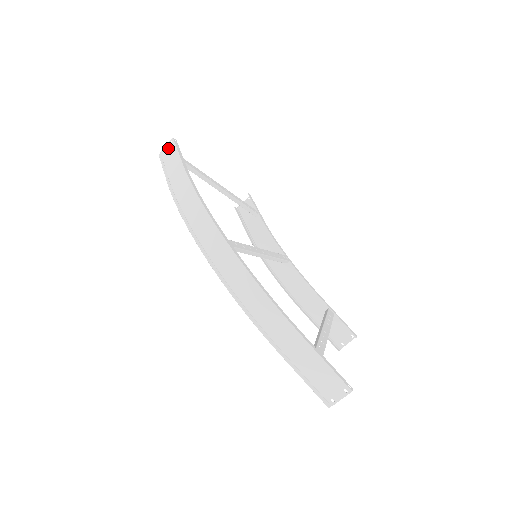
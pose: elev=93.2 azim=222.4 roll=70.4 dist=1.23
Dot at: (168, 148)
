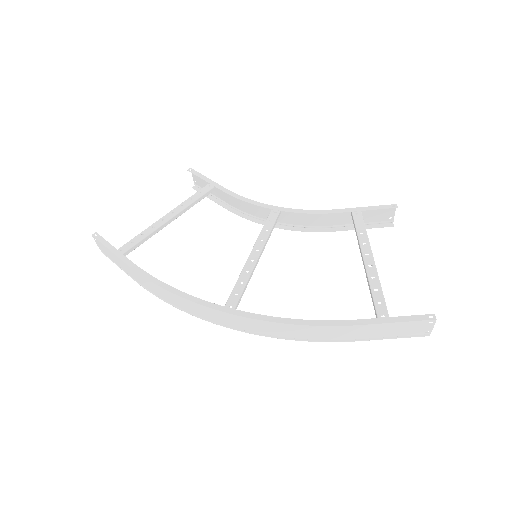
Dot at: (100, 247)
